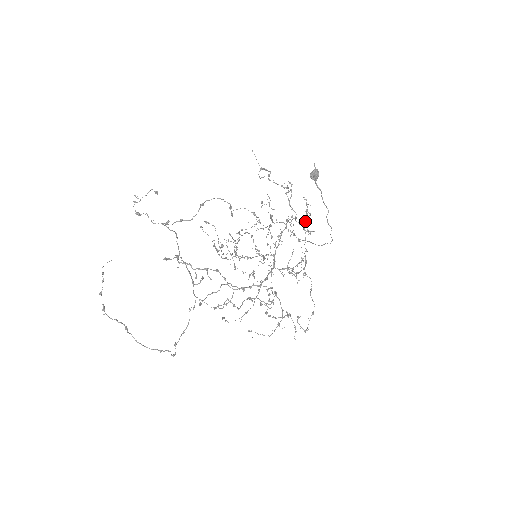
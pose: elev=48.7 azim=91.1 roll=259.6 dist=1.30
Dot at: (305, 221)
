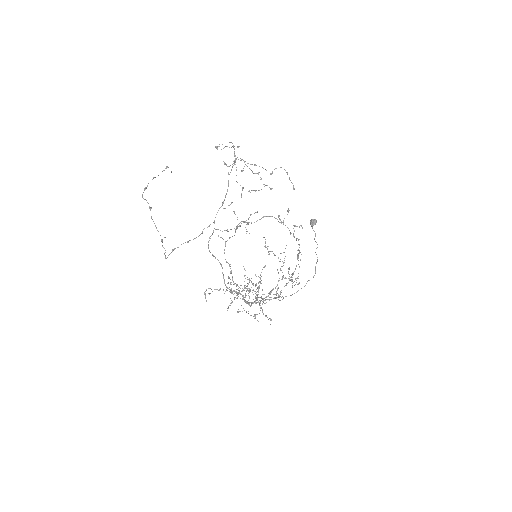
Dot at: occluded
